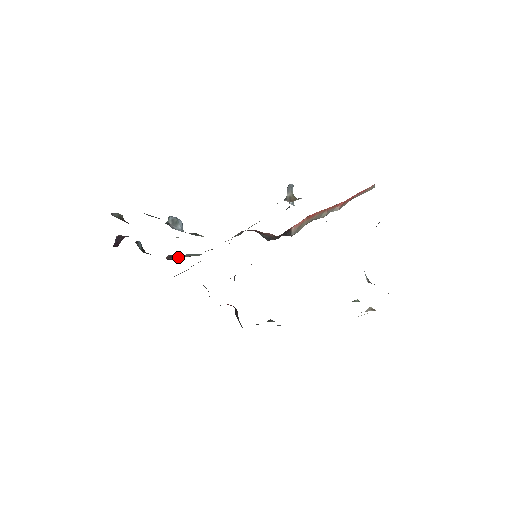
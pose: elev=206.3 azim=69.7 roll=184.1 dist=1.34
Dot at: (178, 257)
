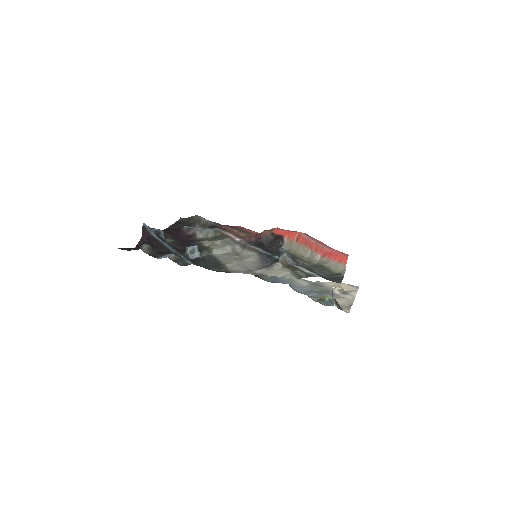
Dot at: (193, 231)
